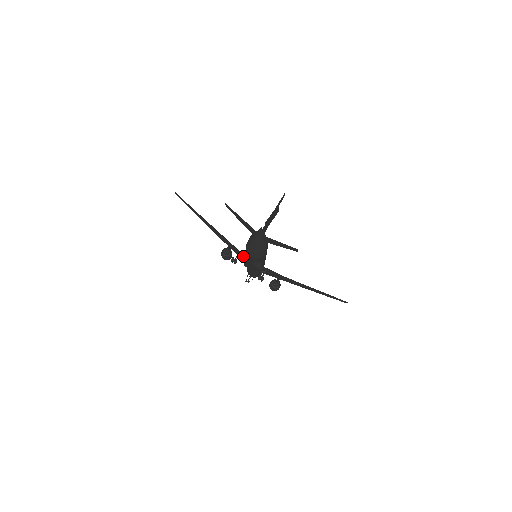
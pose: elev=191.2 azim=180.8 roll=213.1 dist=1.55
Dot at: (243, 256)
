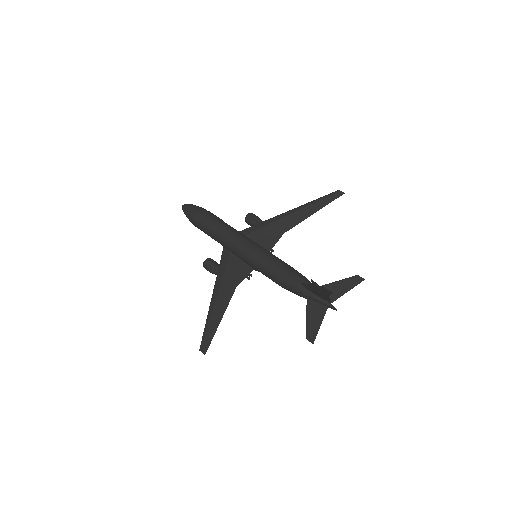
Dot at: occluded
